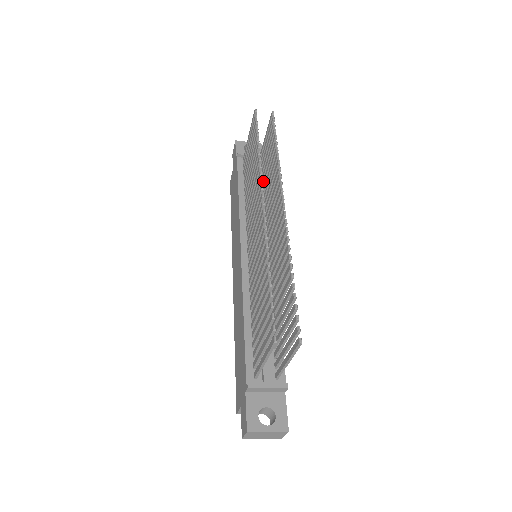
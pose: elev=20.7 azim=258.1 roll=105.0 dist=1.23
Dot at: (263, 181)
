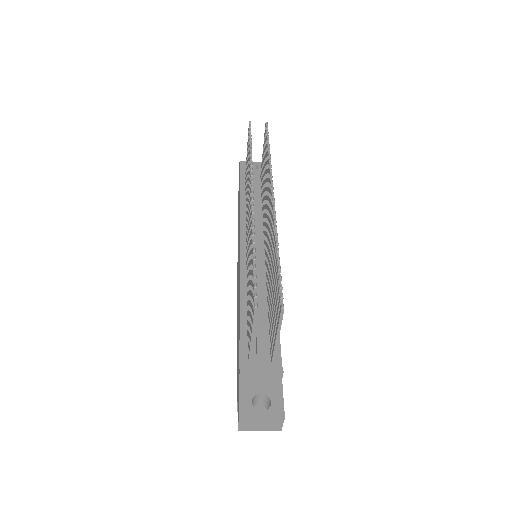
Dot at: occluded
